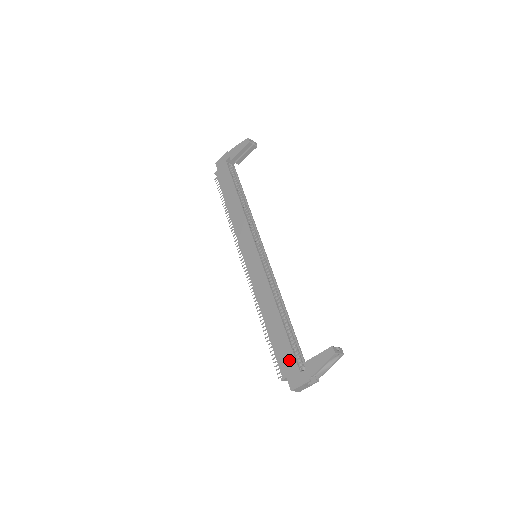
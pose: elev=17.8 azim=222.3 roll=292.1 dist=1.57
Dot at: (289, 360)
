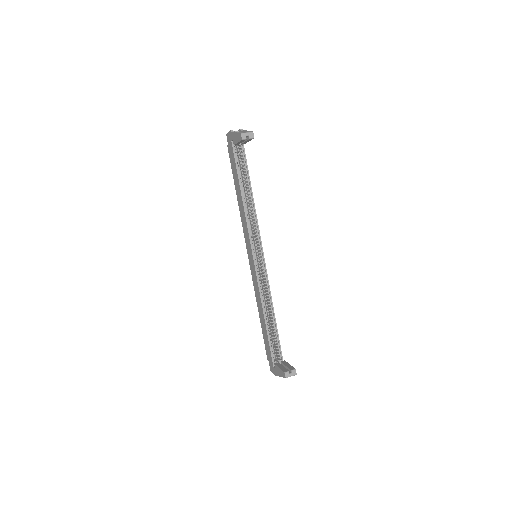
Dot at: (269, 353)
